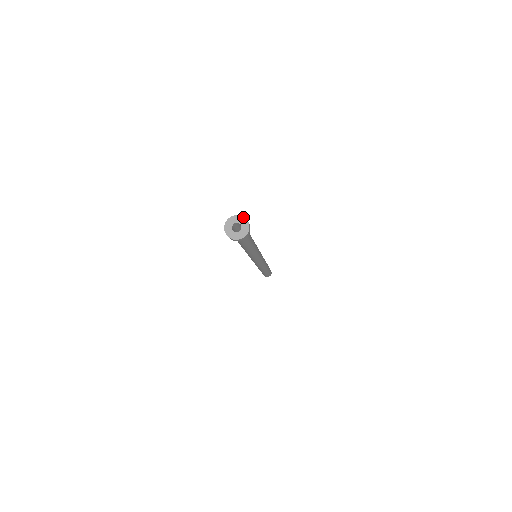
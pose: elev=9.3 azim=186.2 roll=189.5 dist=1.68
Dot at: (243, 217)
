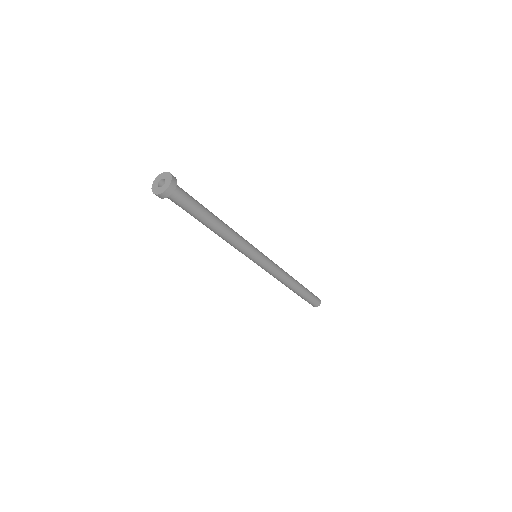
Dot at: (171, 175)
